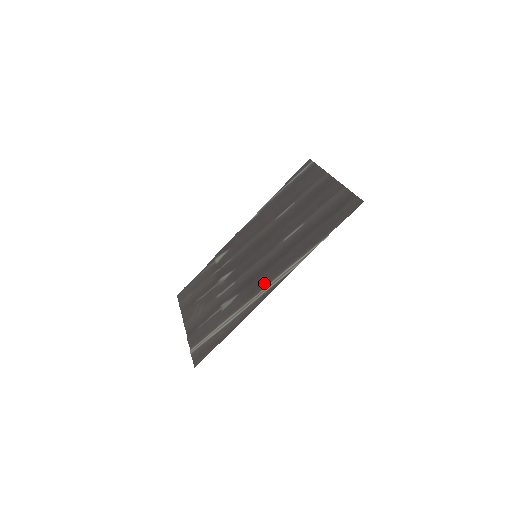
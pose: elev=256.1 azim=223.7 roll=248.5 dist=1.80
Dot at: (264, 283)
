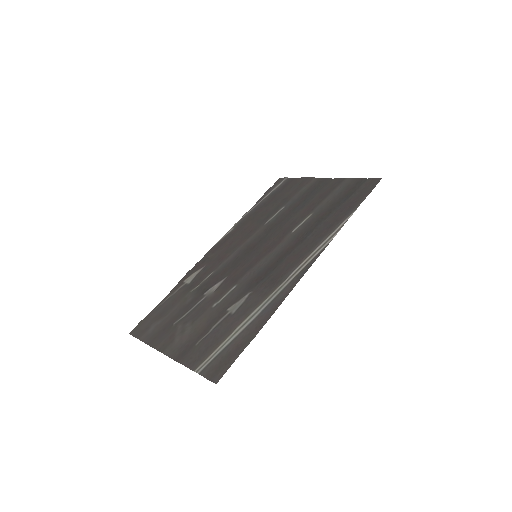
Dot at: (289, 268)
